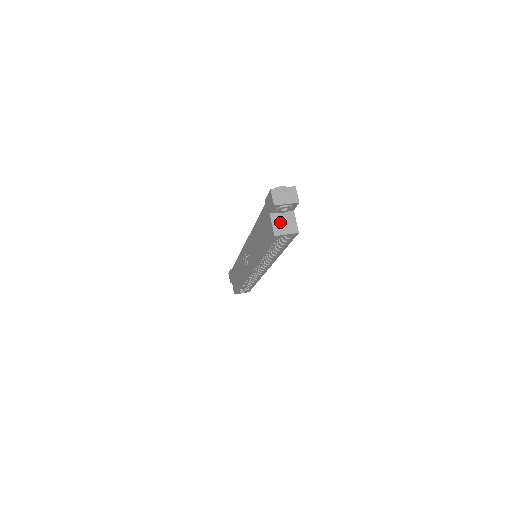
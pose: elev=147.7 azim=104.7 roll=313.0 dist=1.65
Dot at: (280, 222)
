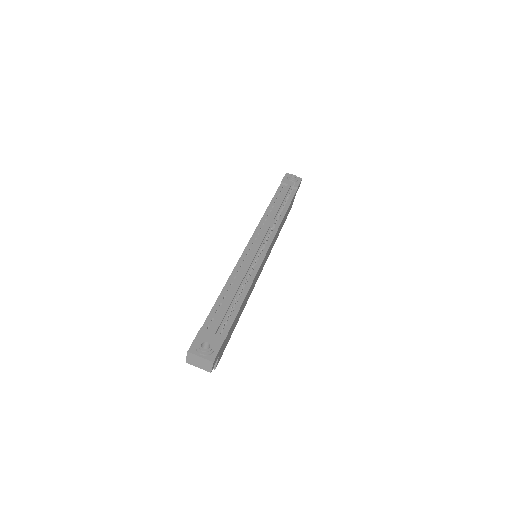
Dot at: occluded
